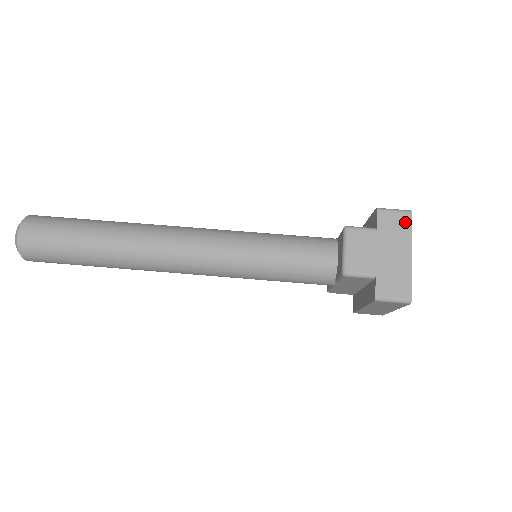
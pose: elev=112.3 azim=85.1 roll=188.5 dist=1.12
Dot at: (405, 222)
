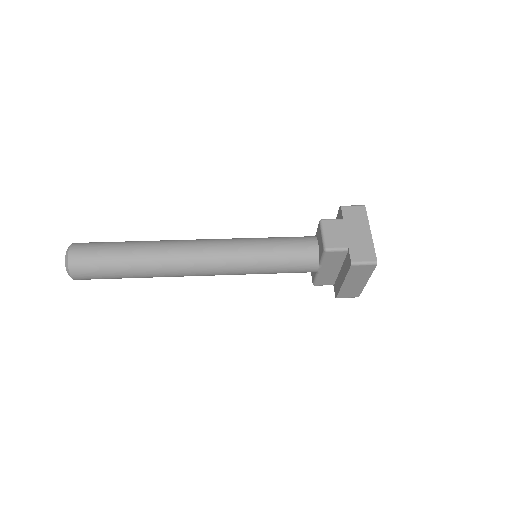
Dot at: (362, 212)
